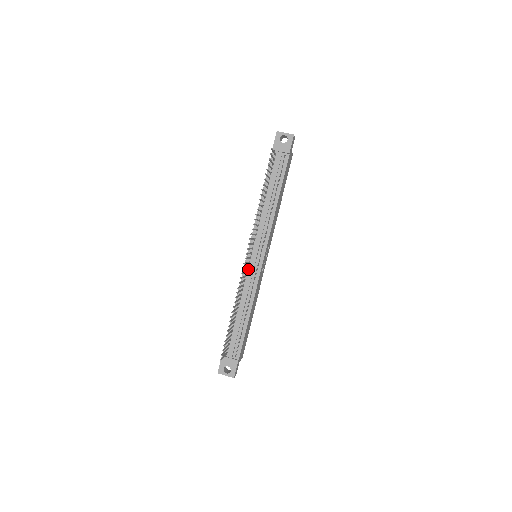
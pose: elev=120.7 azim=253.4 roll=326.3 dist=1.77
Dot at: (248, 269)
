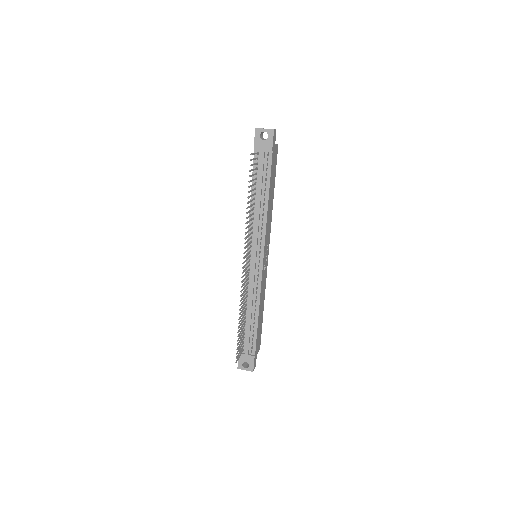
Dot at: (250, 271)
